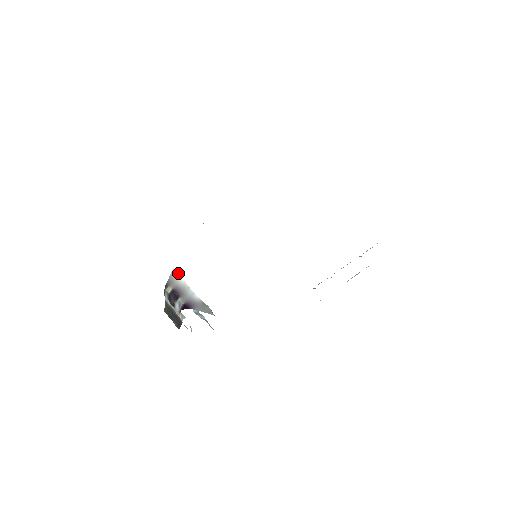
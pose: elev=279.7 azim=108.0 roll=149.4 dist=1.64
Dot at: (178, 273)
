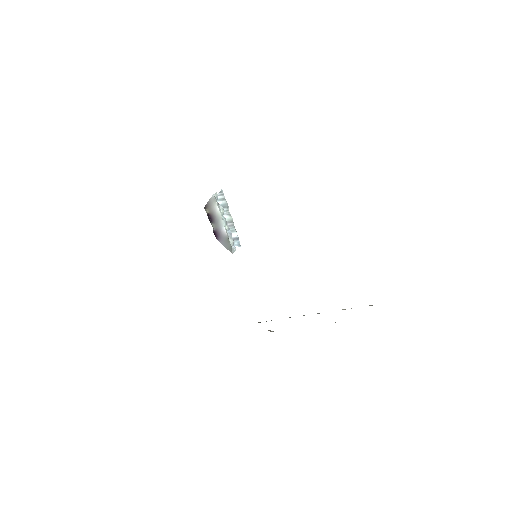
Dot at: (216, 201)
